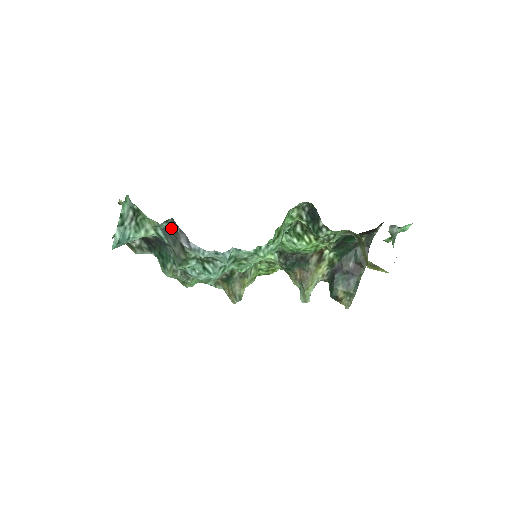
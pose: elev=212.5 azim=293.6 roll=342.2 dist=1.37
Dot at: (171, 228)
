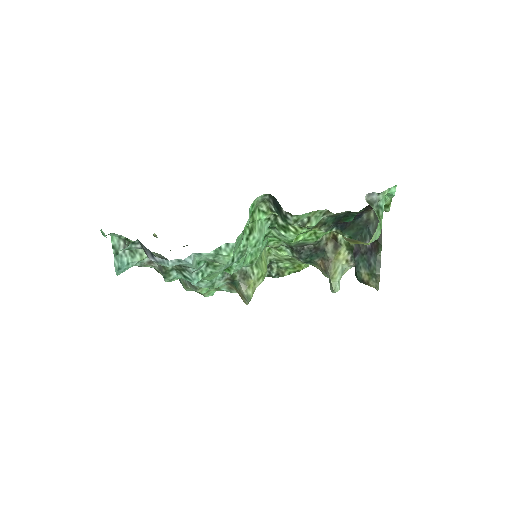
Dot at: (142, 248)
